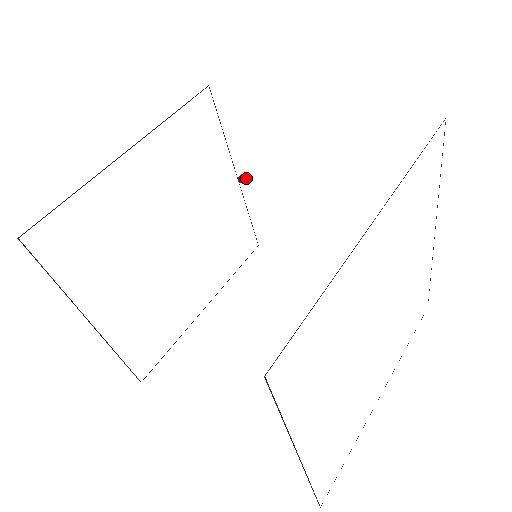
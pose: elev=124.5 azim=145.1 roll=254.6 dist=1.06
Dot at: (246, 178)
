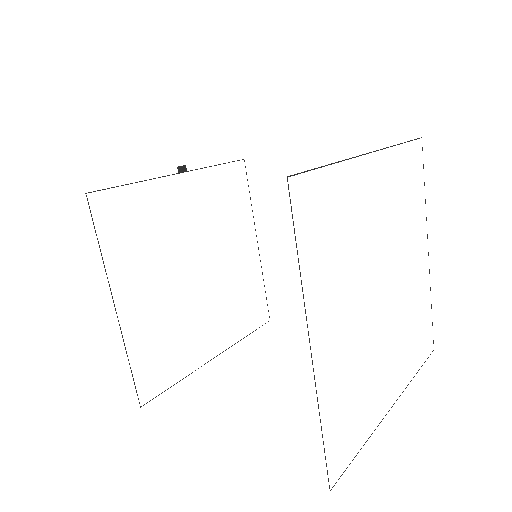
Dot at: (183, 166)
